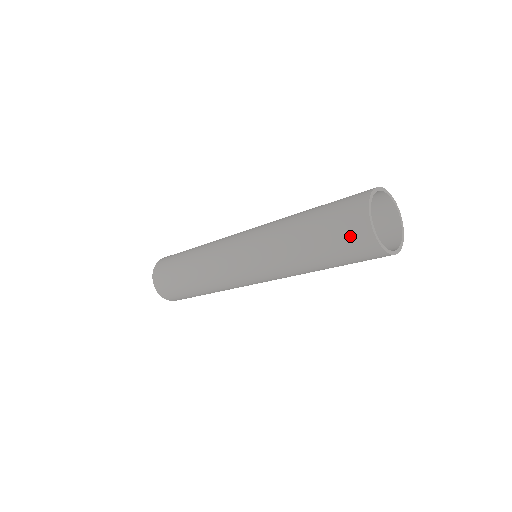
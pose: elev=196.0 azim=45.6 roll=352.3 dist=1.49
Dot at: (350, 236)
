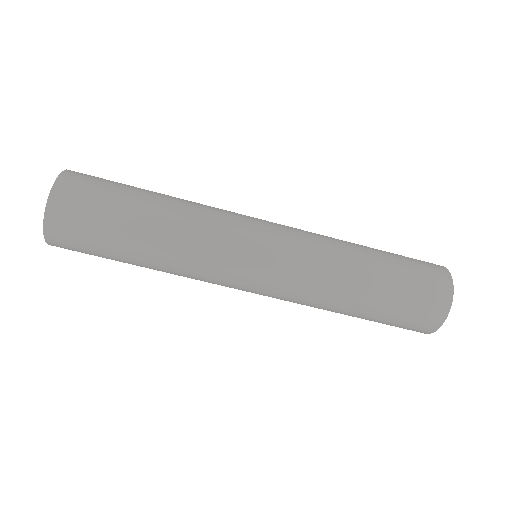
Dot at: (419, 260)
